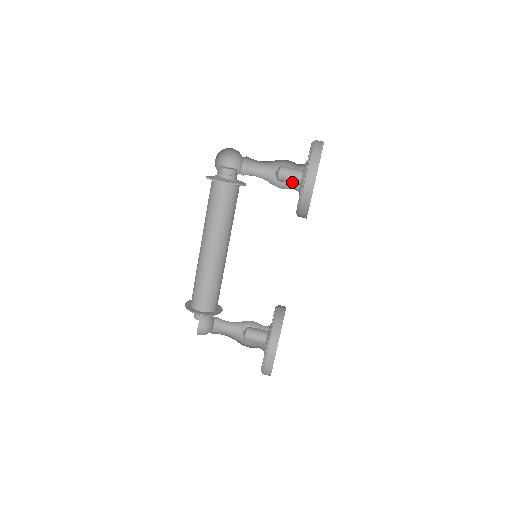
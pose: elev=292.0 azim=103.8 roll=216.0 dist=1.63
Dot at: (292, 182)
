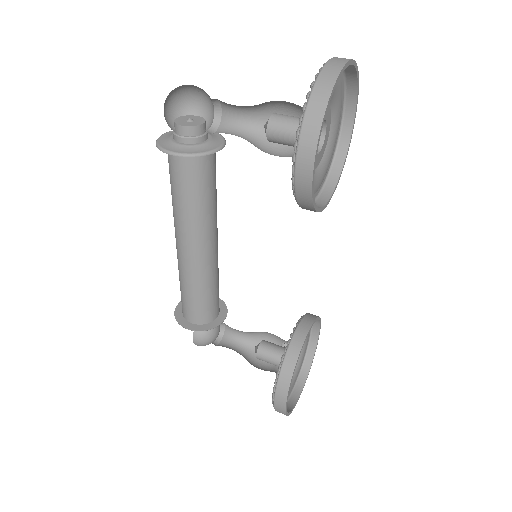
Dot at: (293, 145)
